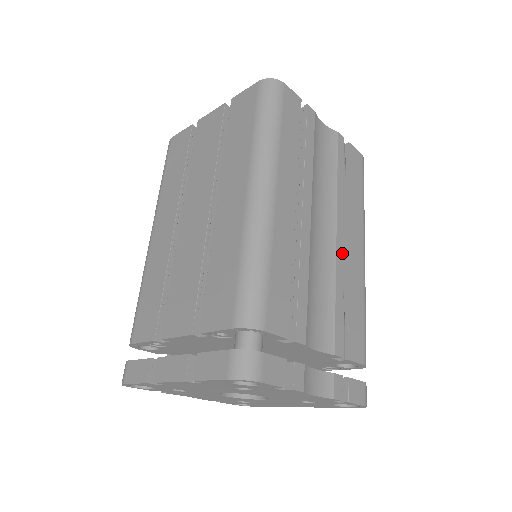
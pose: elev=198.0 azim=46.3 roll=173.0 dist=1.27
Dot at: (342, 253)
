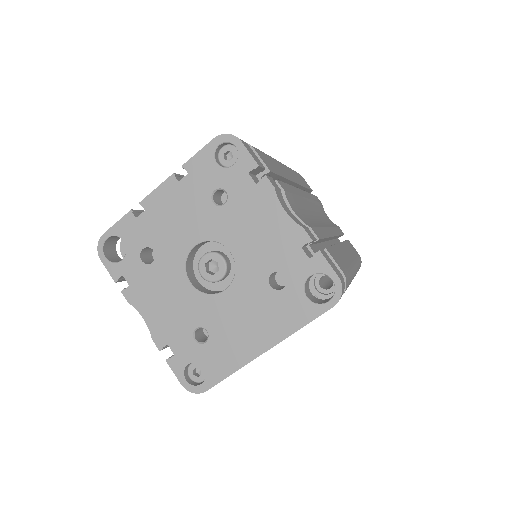
Dot at: (331, 235)
